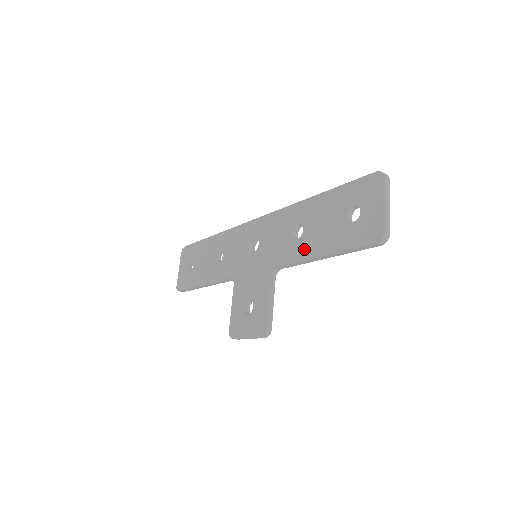
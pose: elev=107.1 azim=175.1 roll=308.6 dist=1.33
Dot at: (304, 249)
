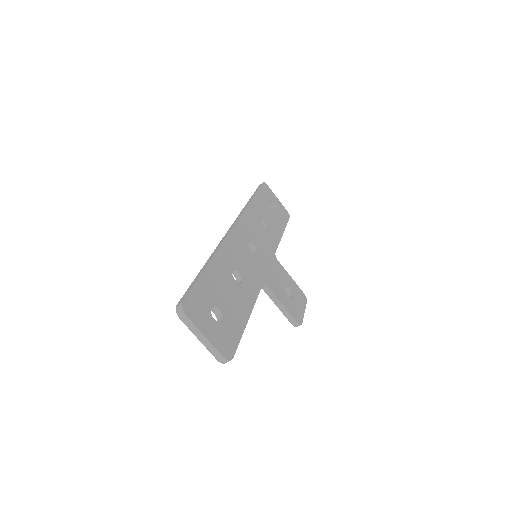
Dot at: occluded
